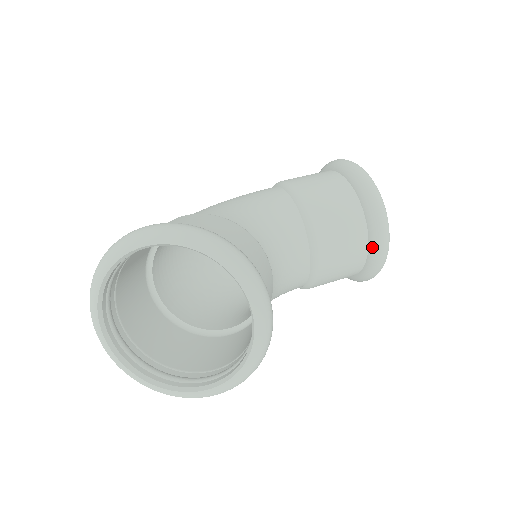
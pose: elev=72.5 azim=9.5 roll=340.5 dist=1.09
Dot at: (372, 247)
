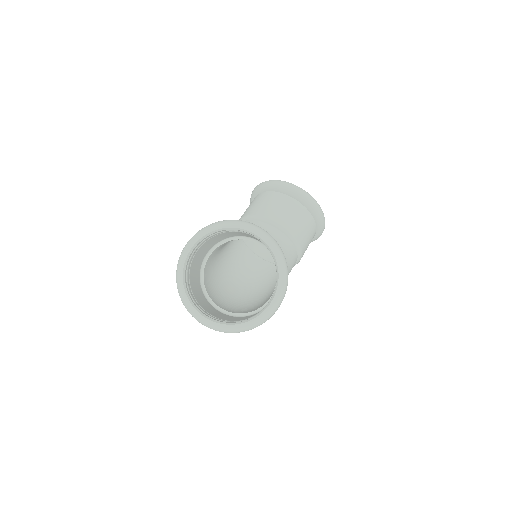
Dot at: (300, 200)
